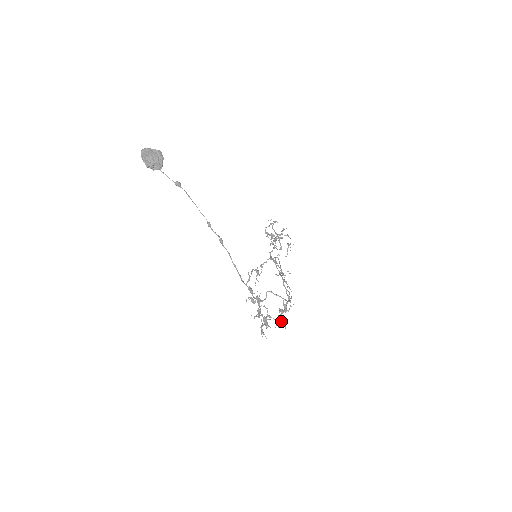
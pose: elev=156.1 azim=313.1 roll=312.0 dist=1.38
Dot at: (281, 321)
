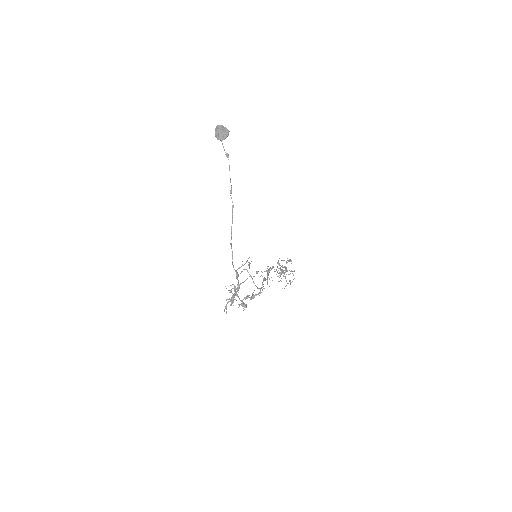
Dot at: (244, 304)
